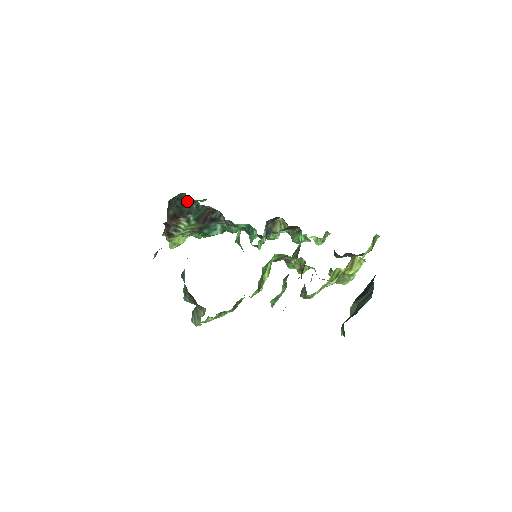
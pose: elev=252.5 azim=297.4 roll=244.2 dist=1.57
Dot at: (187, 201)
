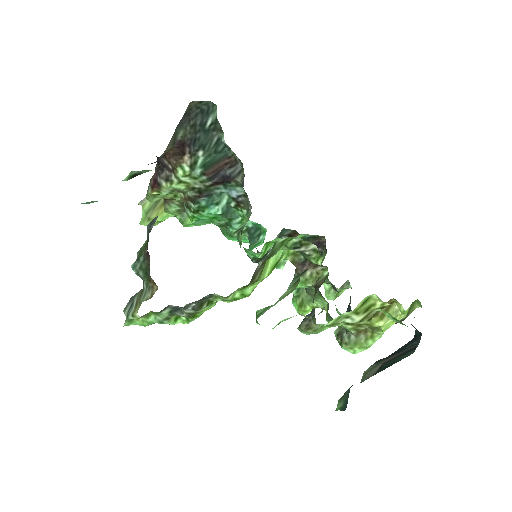
Dot at: (211, 121)
